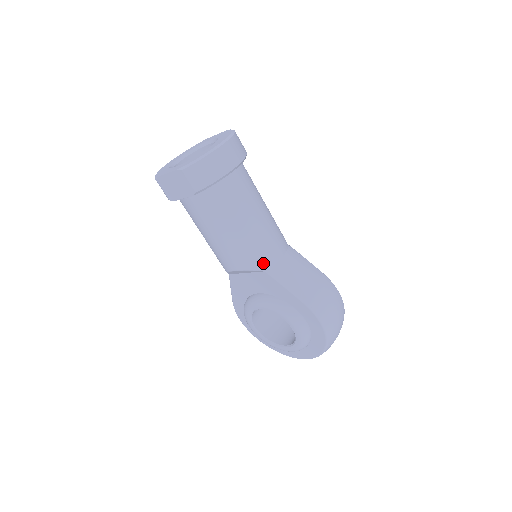
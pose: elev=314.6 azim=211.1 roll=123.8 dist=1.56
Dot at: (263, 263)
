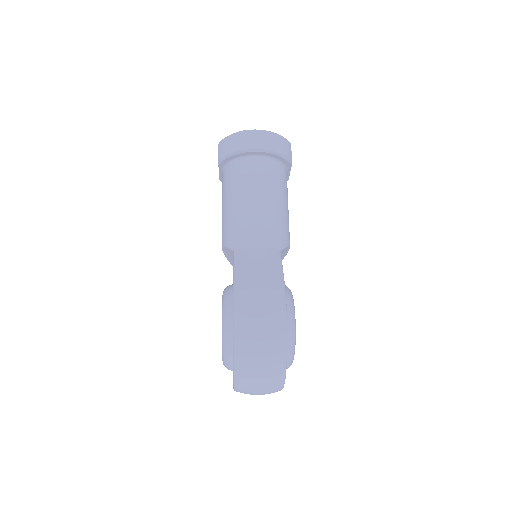
Dot at: (235, 242)
